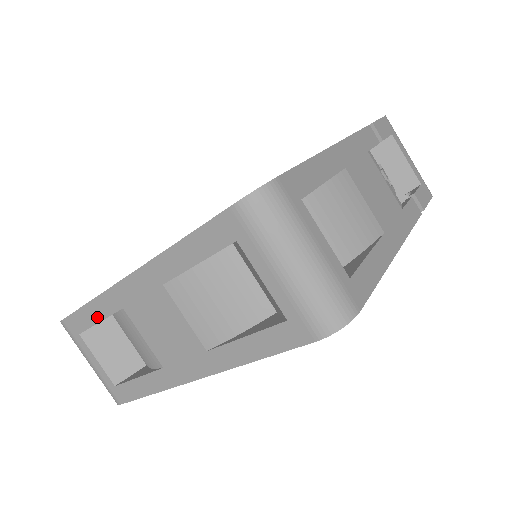
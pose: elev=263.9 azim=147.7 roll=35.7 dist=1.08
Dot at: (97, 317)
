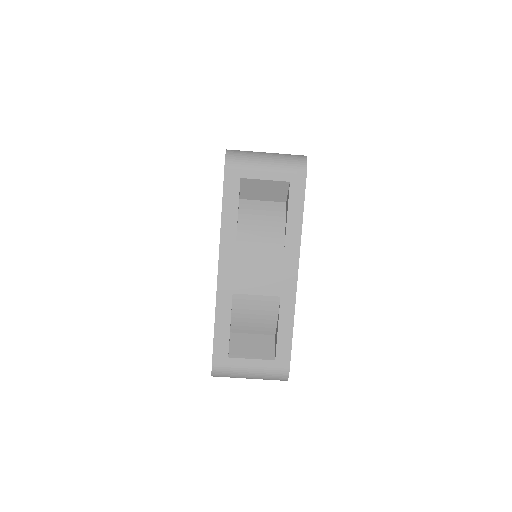
Dot at: (226, 324)
